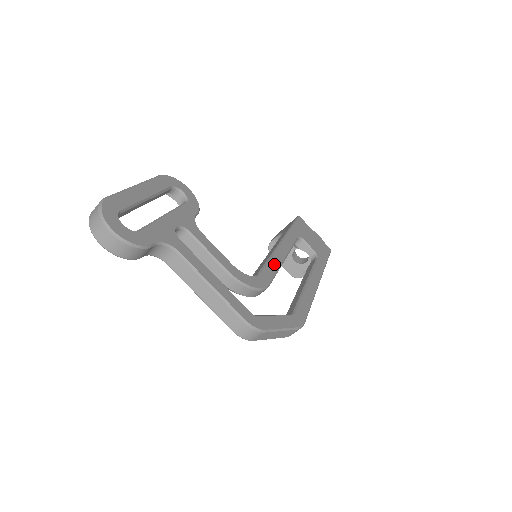
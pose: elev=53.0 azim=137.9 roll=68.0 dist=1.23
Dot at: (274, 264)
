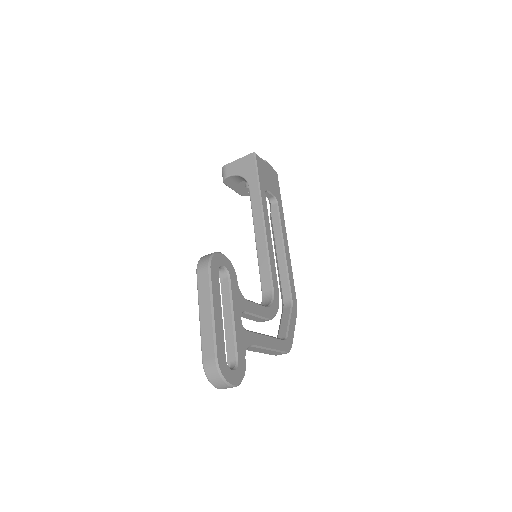
Dot at: (272, 263)
